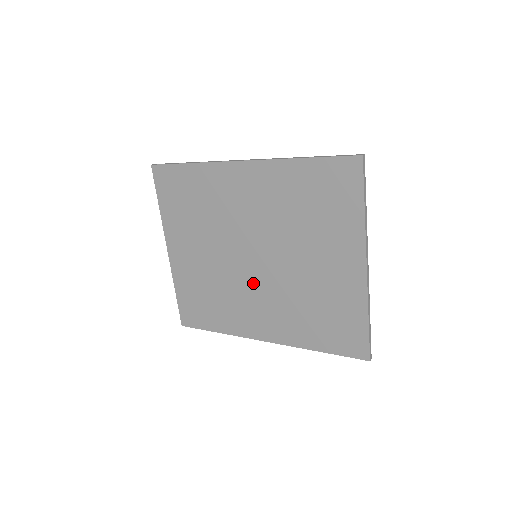
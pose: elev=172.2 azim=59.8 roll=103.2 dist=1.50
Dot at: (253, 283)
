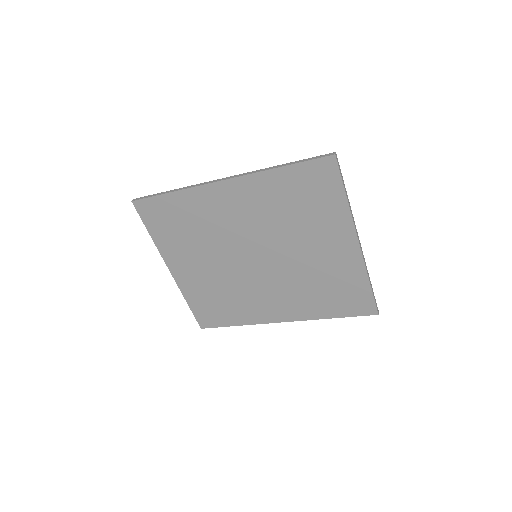
Dot at: (260, 279)
